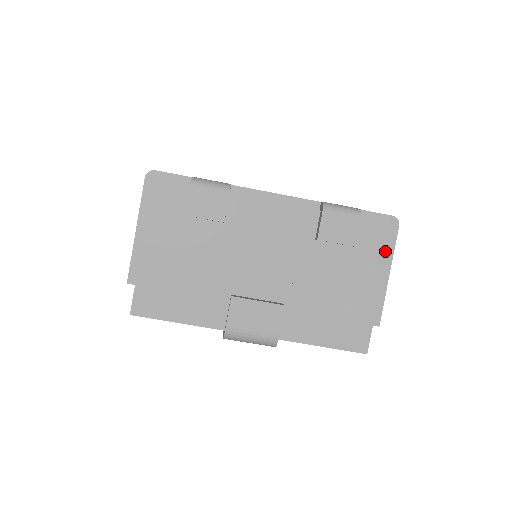
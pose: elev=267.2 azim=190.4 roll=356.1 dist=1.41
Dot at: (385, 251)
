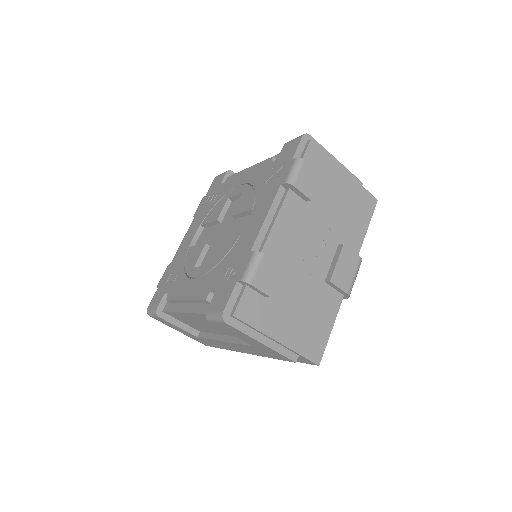
Dot at: (325, 154)
